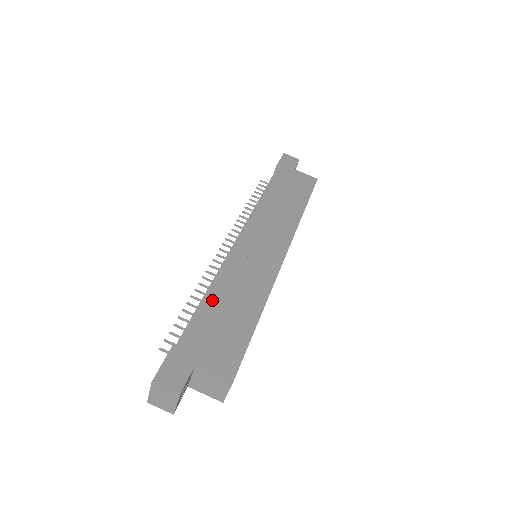
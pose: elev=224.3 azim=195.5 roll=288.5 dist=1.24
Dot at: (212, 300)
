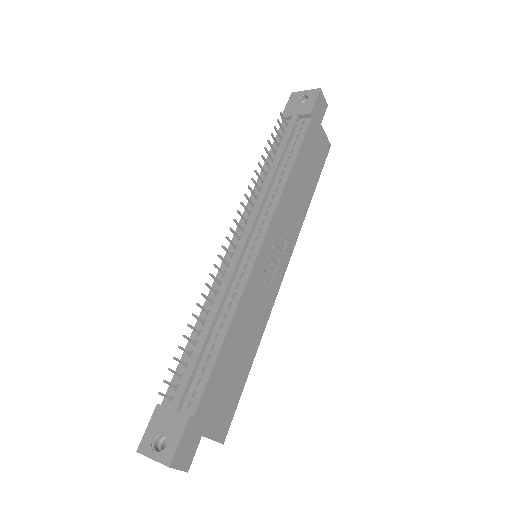
Dot at: (226, 348)
